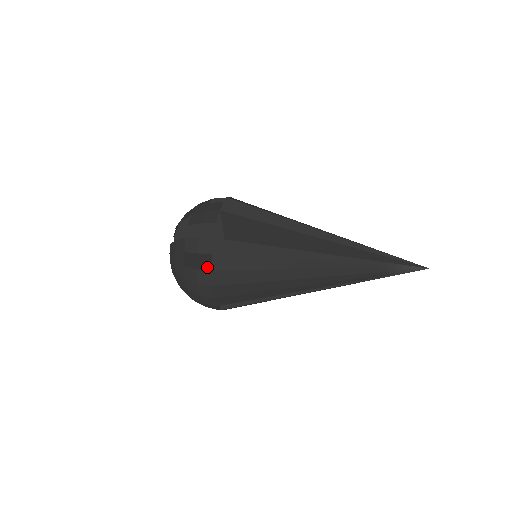
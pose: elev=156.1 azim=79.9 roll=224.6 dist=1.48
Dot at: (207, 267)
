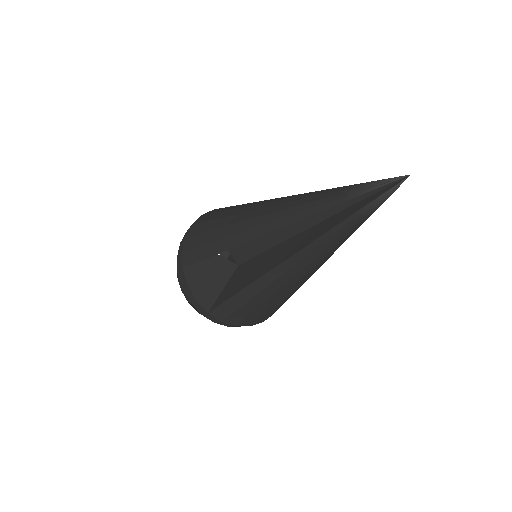
Dot at: occluded
